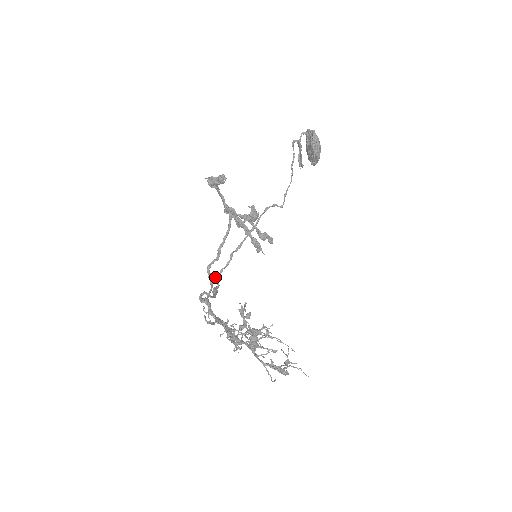
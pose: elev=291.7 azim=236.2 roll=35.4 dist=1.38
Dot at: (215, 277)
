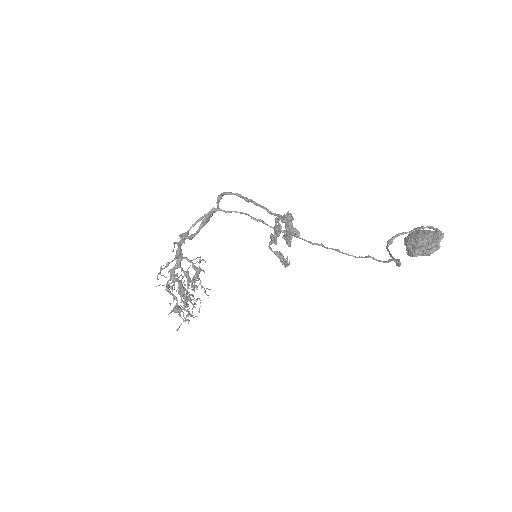
Dot at: (220, 209)
